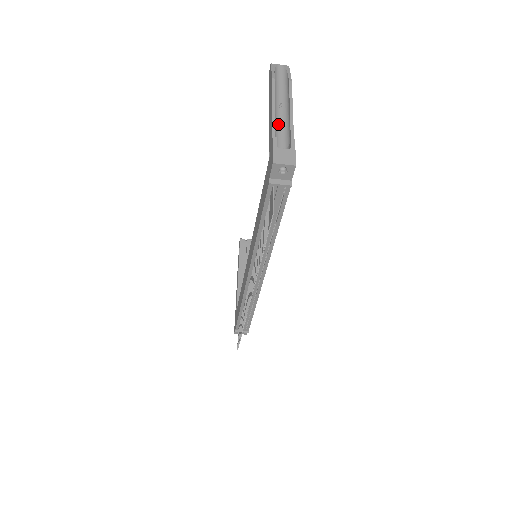
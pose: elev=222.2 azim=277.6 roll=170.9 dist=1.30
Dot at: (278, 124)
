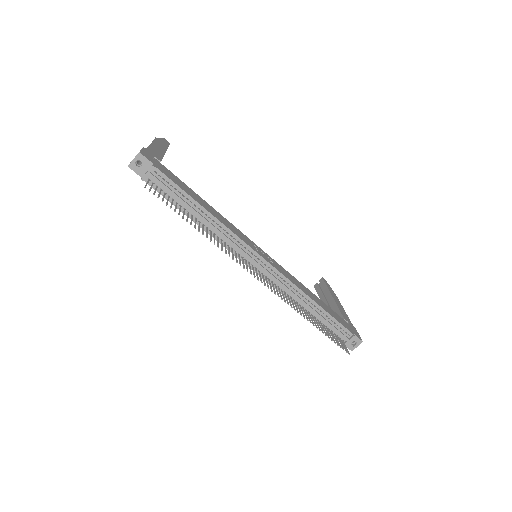
Dot at: occluded
